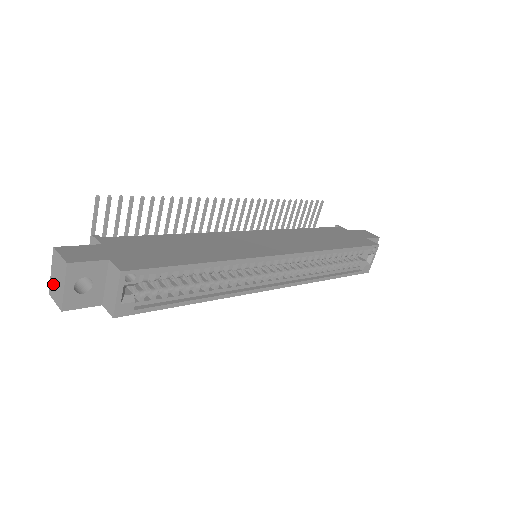
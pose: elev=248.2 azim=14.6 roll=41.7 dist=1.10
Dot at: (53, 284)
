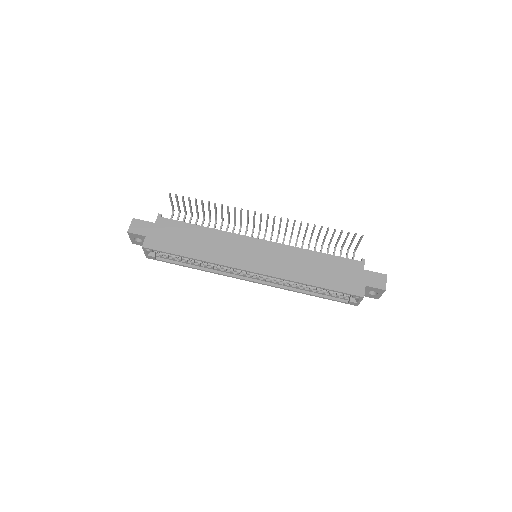
Dot at: occluded
